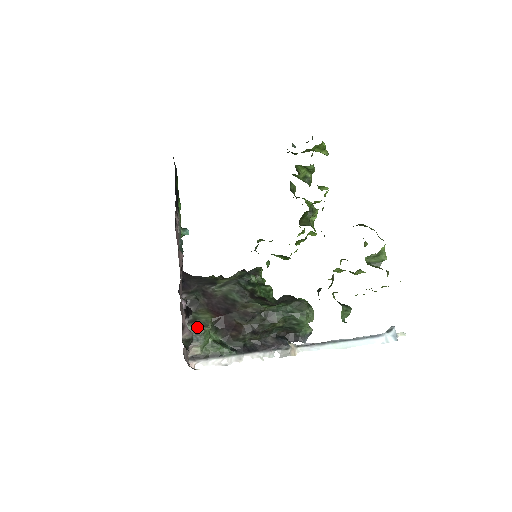
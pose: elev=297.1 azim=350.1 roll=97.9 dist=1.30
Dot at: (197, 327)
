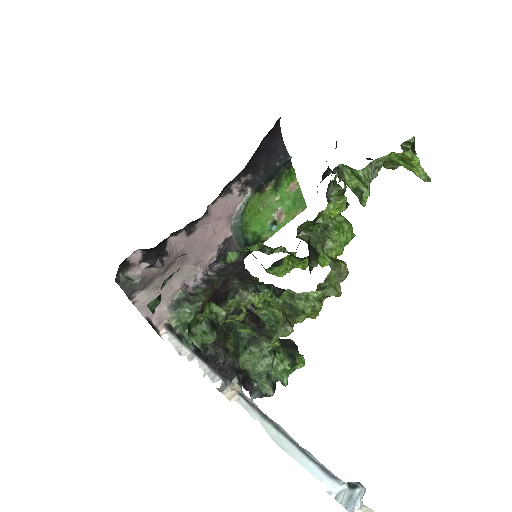
Dot at: (185, 299)
